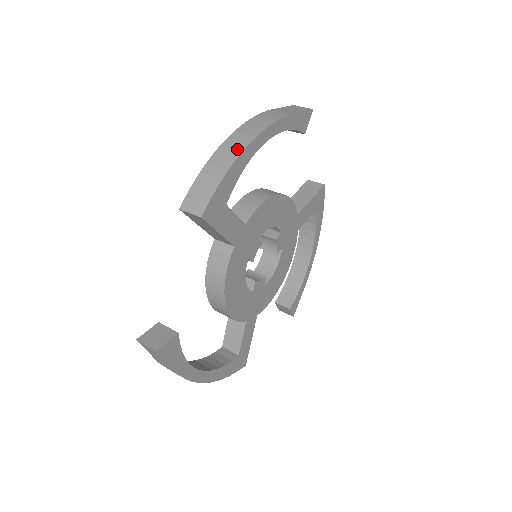
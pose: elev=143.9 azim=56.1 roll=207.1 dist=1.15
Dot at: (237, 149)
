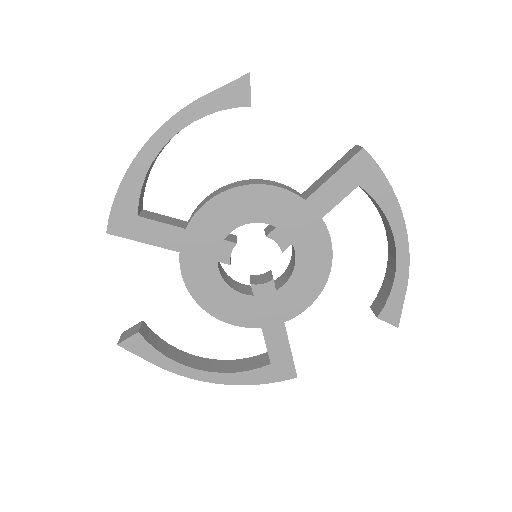
Dot at: (133, 162)
